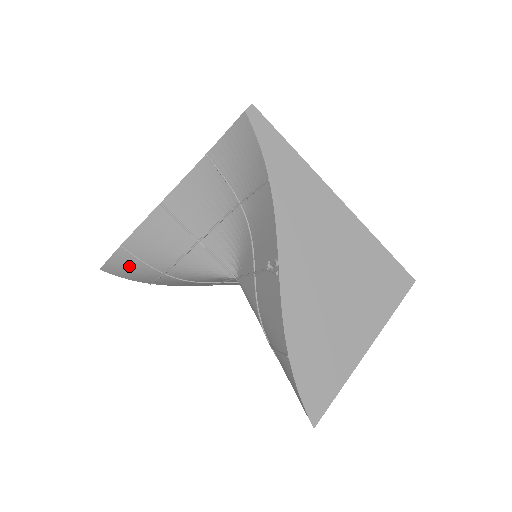
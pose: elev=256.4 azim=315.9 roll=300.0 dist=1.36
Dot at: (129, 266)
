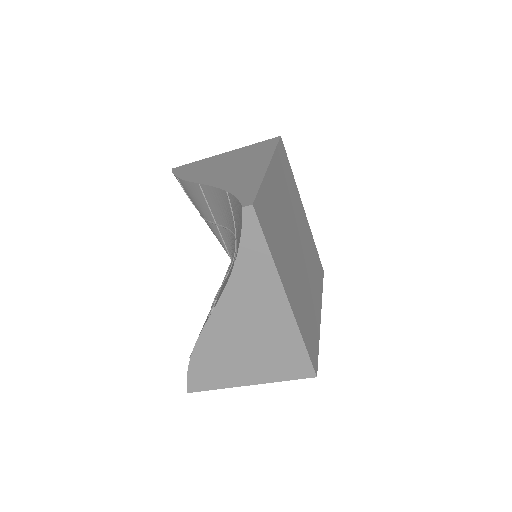
Dot at: occluded
